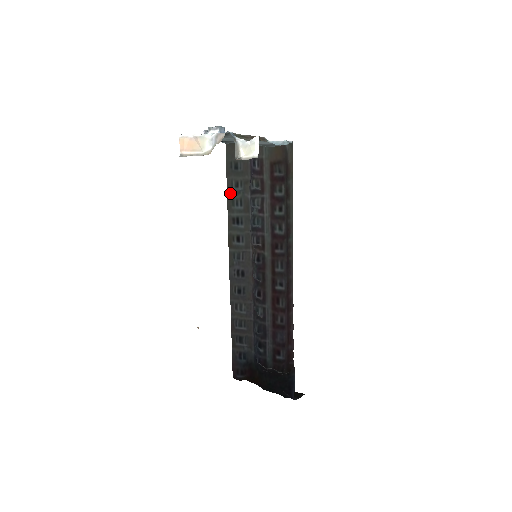
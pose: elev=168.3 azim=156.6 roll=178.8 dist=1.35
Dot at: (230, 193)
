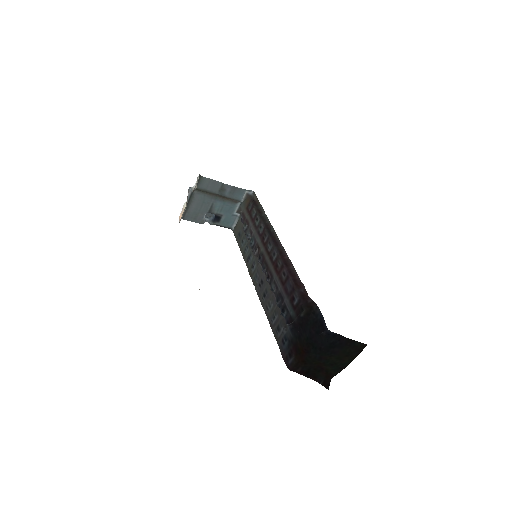
Dot at: (242, 250)
